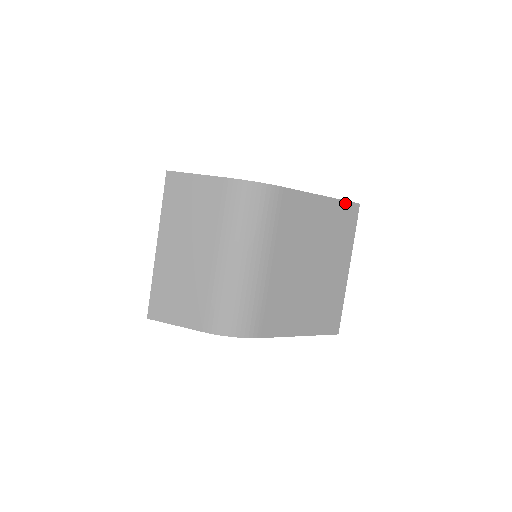
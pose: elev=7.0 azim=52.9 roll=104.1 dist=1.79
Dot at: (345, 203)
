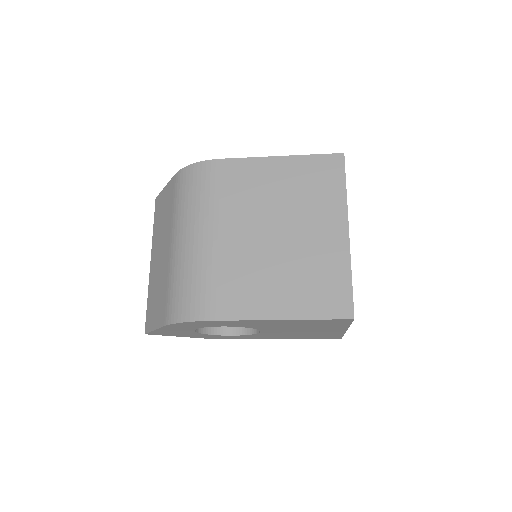
Dot at: (318, 157)
